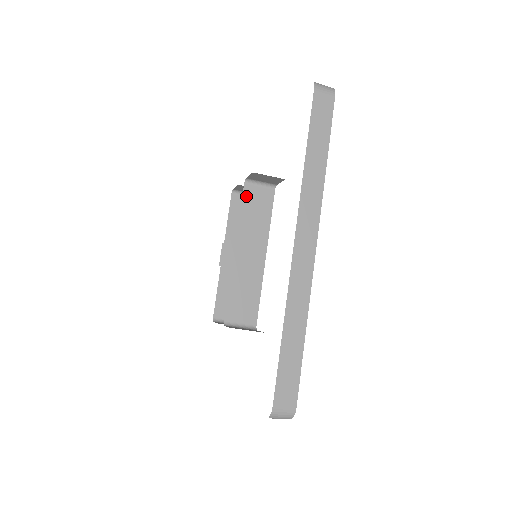
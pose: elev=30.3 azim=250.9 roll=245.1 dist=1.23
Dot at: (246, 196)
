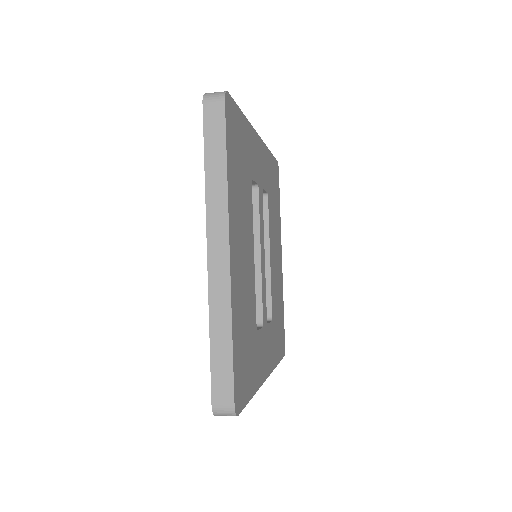
Dot at: occluded
